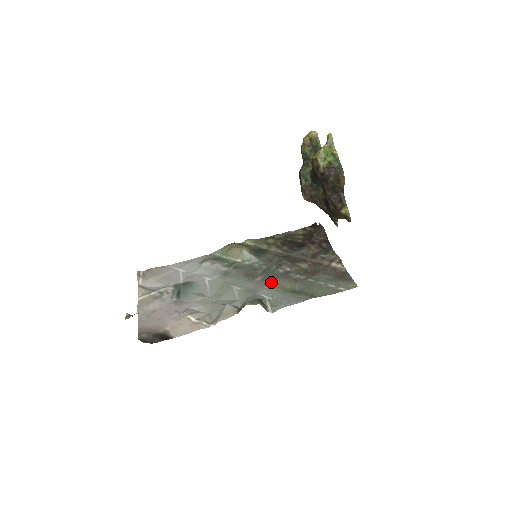
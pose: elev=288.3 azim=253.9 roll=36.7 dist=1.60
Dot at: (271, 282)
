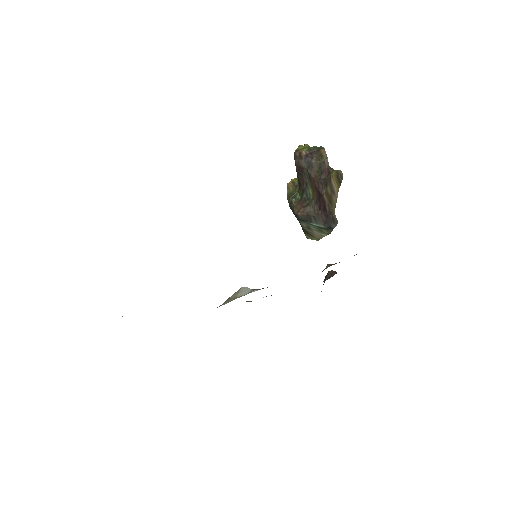
Dot at: occluded
